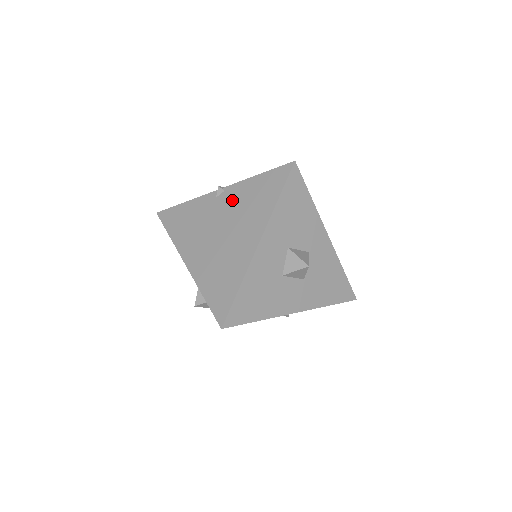
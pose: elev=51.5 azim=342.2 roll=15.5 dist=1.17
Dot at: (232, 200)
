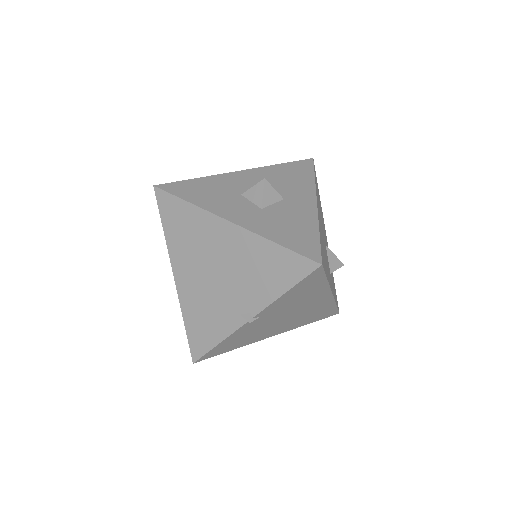
Dot at: occluded
